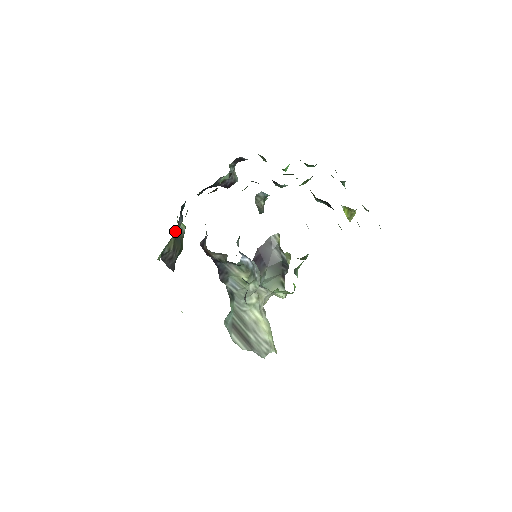
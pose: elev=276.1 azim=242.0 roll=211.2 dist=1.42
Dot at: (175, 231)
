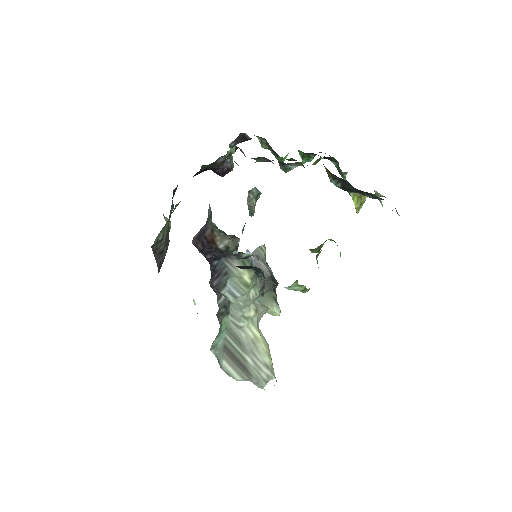
Dot at: occluded
